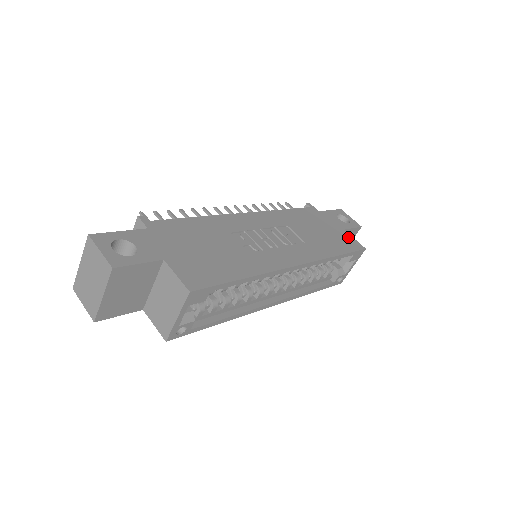
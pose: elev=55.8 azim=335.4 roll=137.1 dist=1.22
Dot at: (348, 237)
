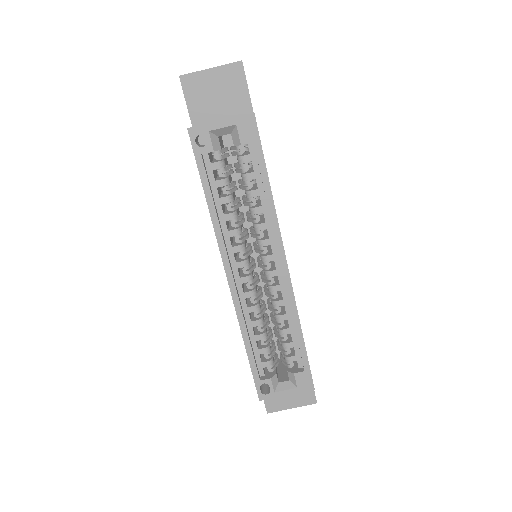
Dot at: occluded
